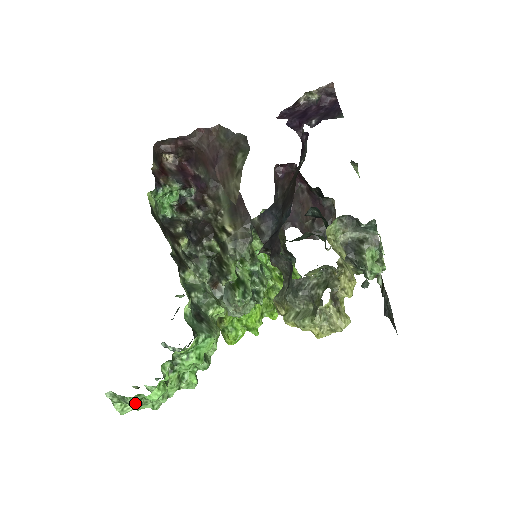
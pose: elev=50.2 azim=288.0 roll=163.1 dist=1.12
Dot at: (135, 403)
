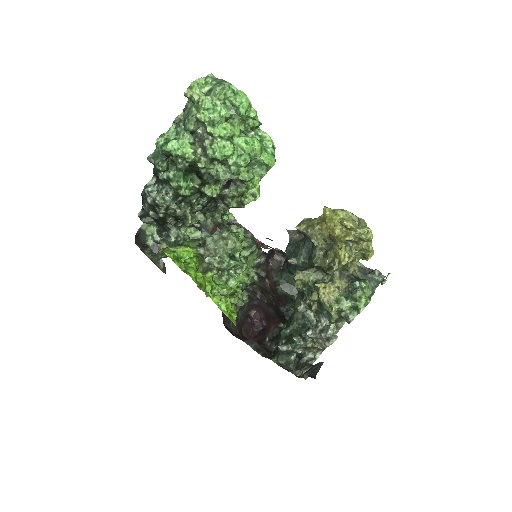
Dot at: (225, 87)
